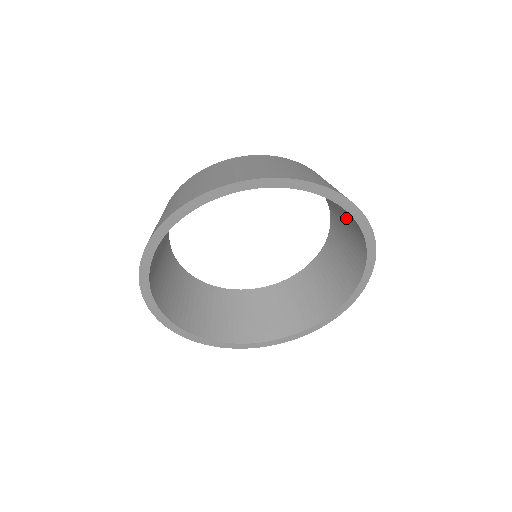
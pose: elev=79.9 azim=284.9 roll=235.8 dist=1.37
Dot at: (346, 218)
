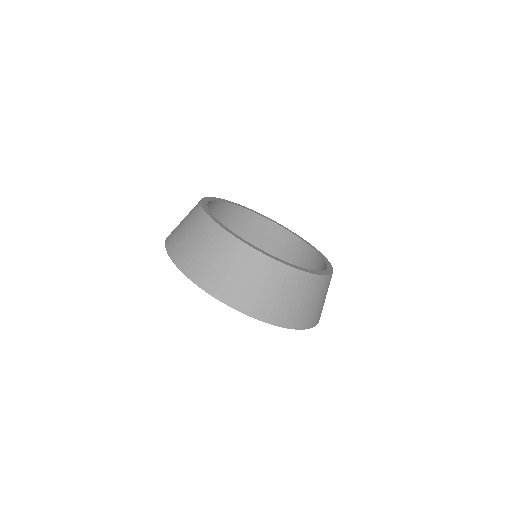
Dot at: occluded
